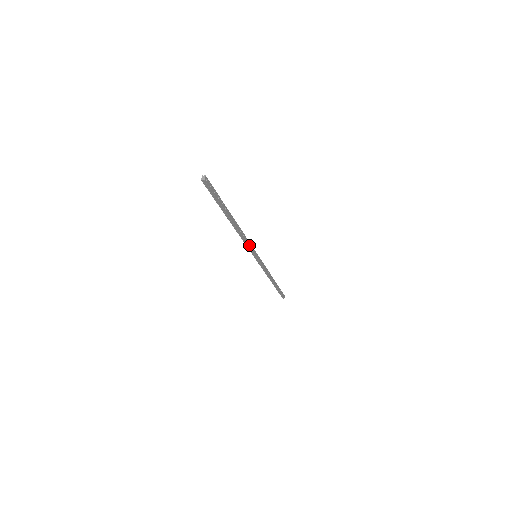
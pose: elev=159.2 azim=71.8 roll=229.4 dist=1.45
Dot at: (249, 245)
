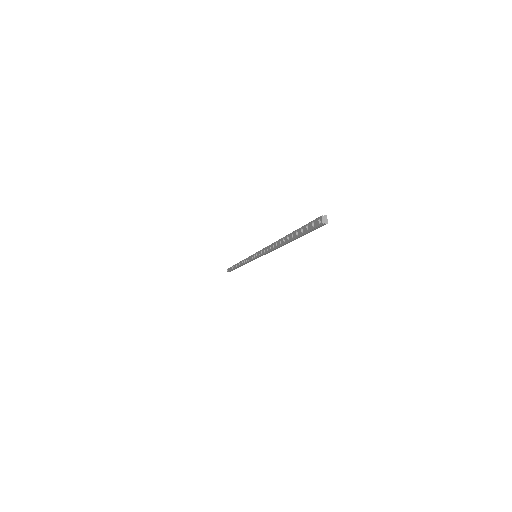
Dot at: occluded
